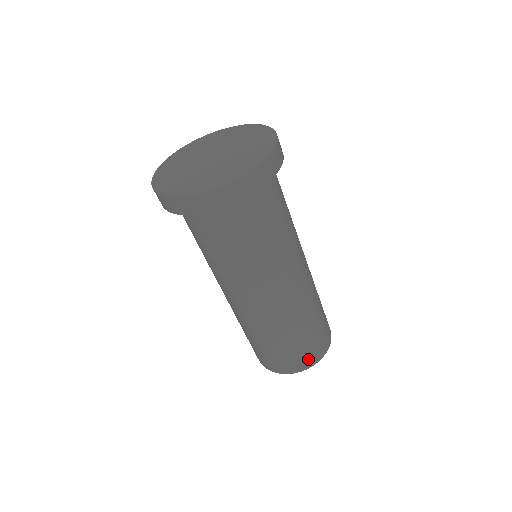
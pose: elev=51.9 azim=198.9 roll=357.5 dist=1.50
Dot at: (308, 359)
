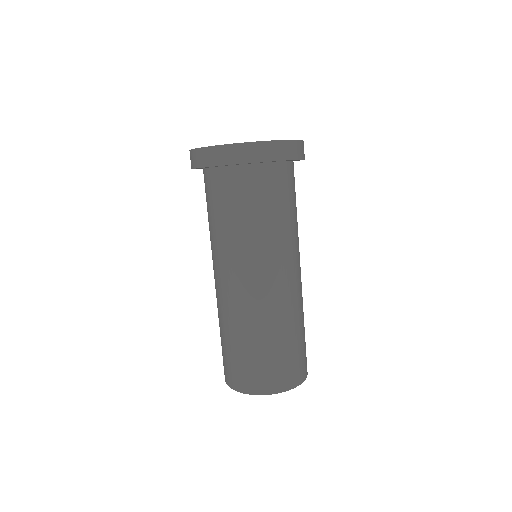
Dot at: (248, 382)
